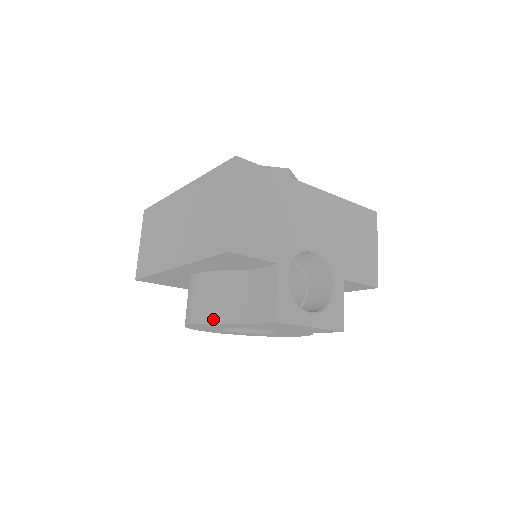
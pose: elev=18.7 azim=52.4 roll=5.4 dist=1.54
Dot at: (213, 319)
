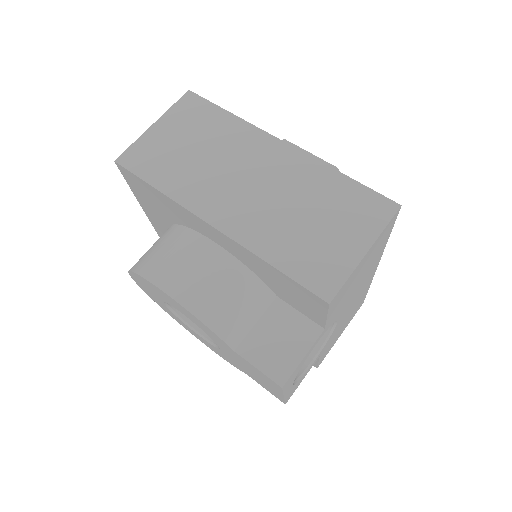
Dot at: (205, 317)
